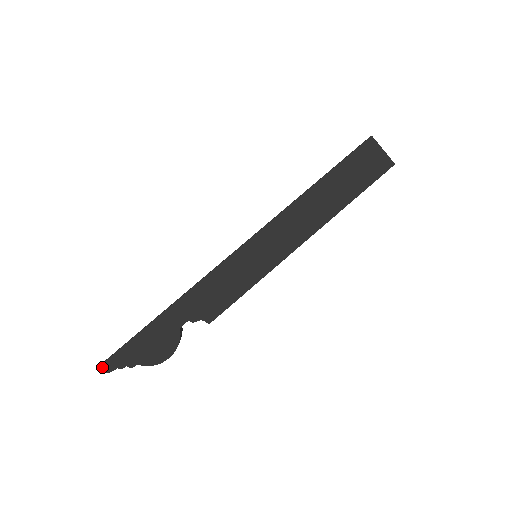
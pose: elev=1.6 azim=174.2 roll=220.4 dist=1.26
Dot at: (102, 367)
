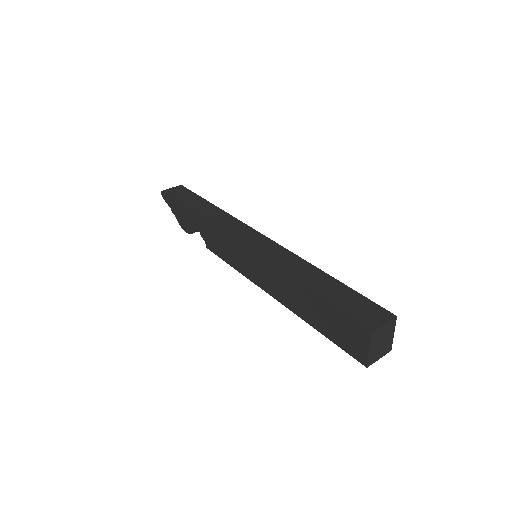
Dot at: (163, 194)
